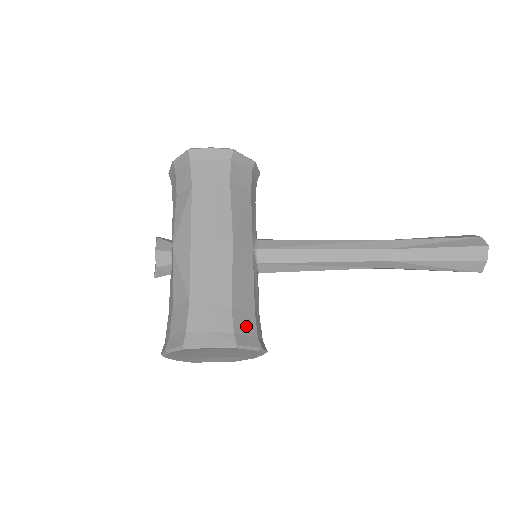
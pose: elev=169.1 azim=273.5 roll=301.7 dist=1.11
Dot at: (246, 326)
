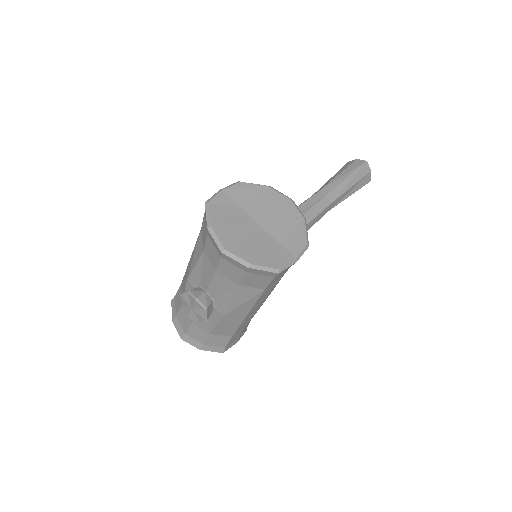
Dot at: occluded
